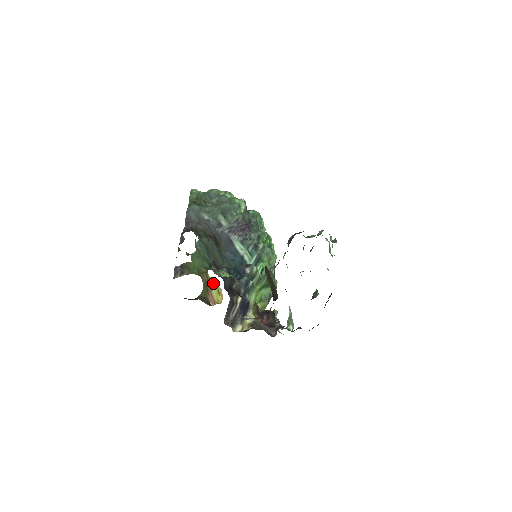
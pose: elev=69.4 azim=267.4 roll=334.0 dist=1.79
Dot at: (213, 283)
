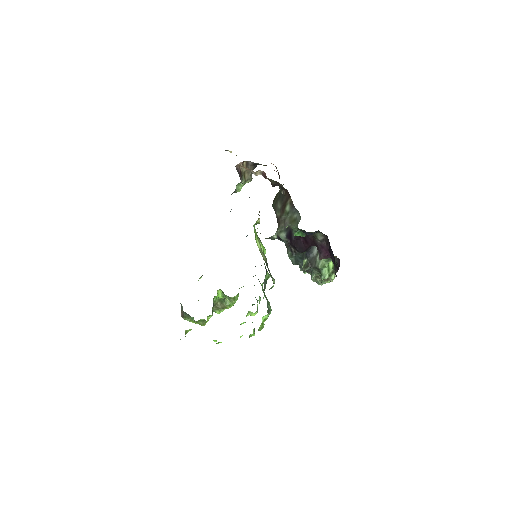
Dot at: occluded
